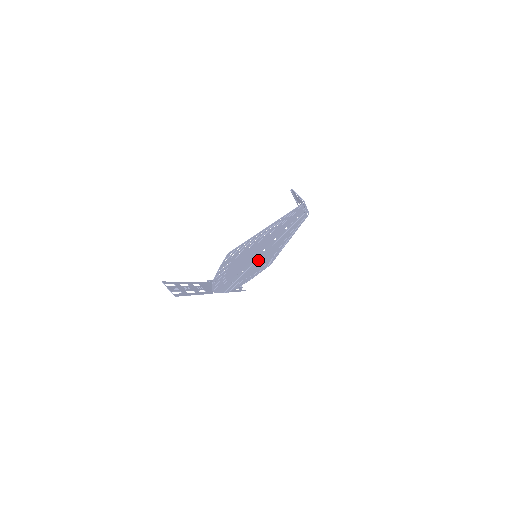
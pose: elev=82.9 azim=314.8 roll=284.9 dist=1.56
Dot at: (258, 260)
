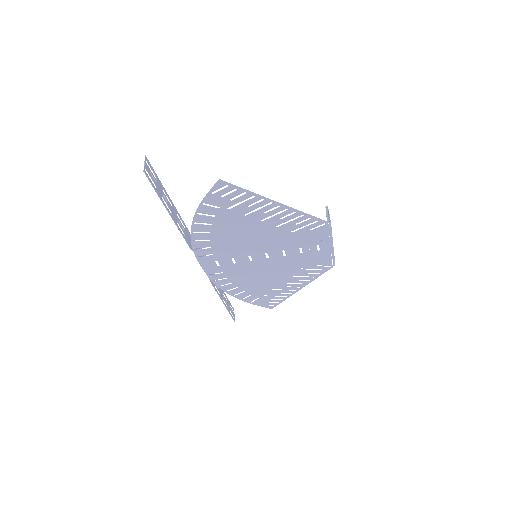
Dot at: (257, 267)
